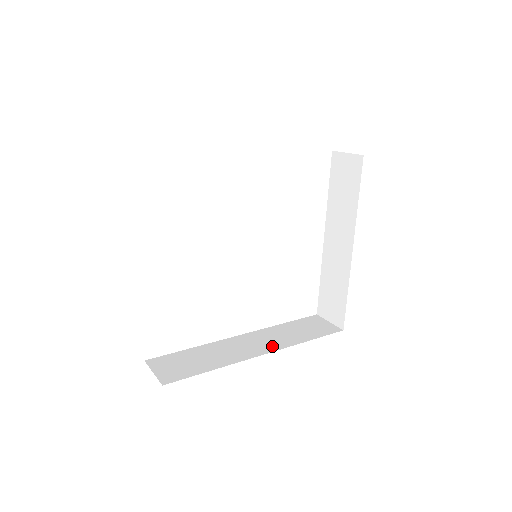
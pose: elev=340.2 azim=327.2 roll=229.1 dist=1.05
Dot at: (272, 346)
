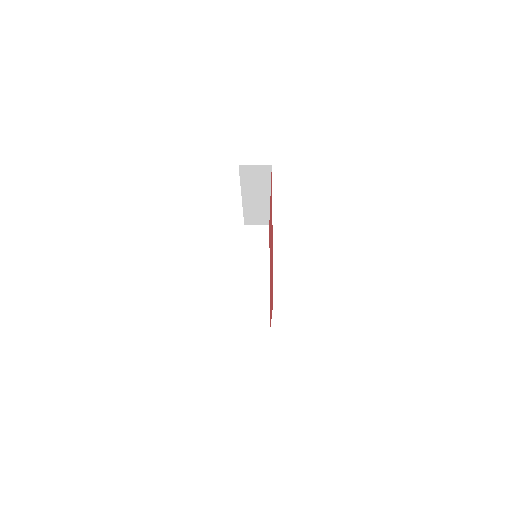
Dot at: occluded
